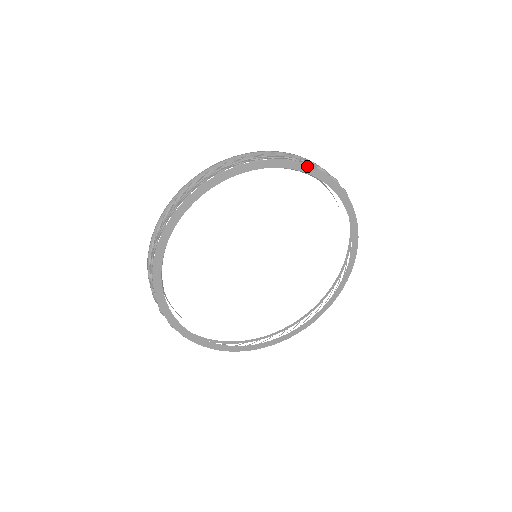
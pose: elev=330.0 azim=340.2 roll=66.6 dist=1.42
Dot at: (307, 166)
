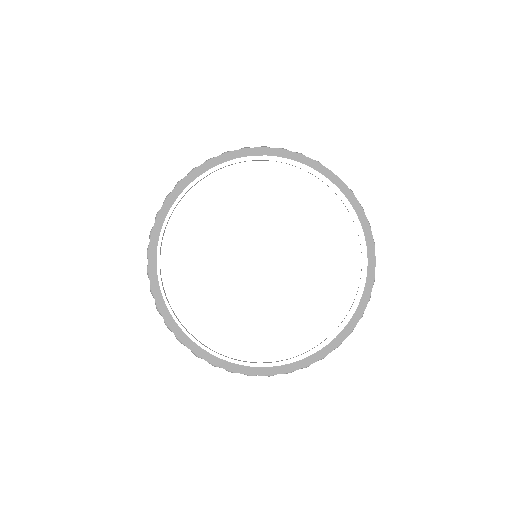
Dot at: (260, 149)
